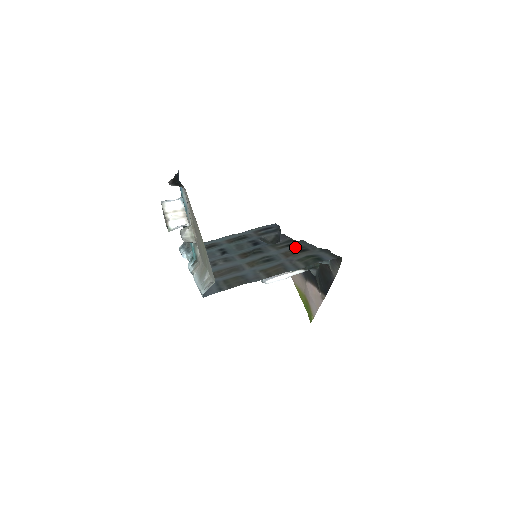
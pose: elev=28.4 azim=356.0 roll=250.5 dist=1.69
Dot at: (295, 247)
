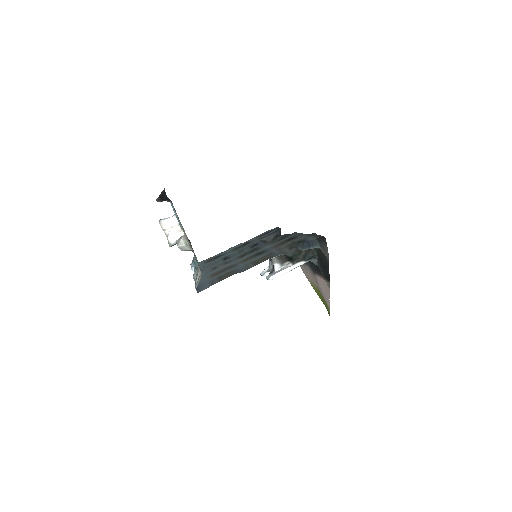
Dot at: occluded
